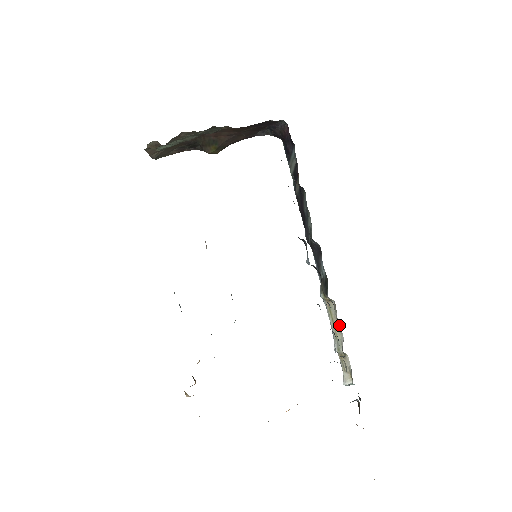
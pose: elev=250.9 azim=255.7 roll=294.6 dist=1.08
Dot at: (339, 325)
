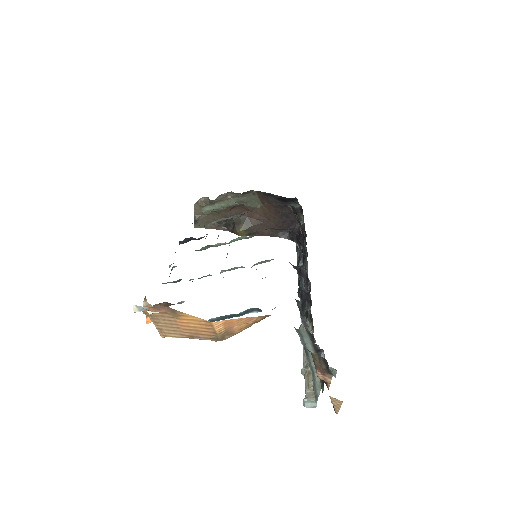
Dot at: occluded
